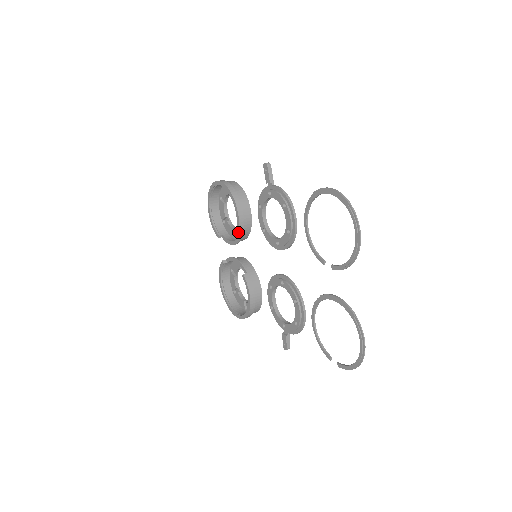
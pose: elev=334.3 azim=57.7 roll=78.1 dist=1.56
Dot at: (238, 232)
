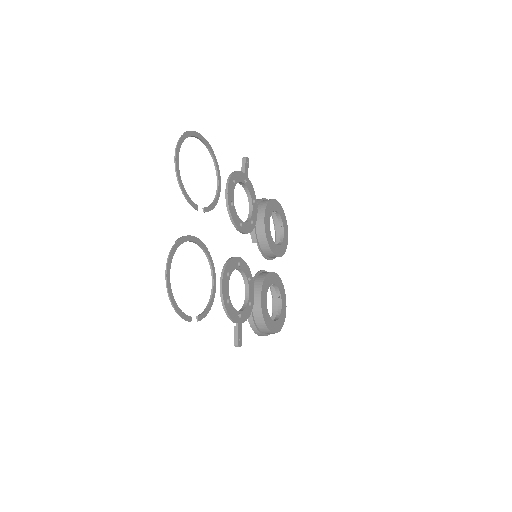
Dot at: (251, 235)
